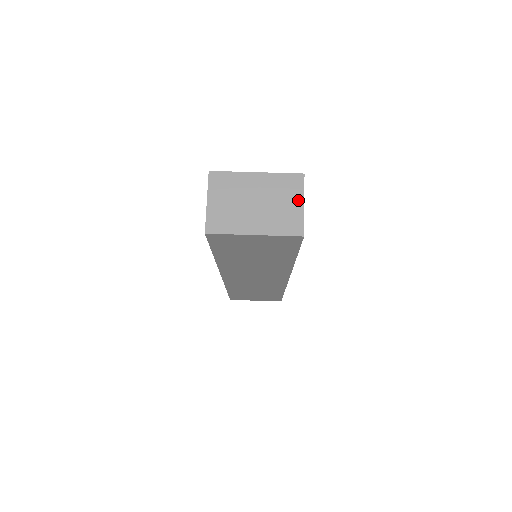
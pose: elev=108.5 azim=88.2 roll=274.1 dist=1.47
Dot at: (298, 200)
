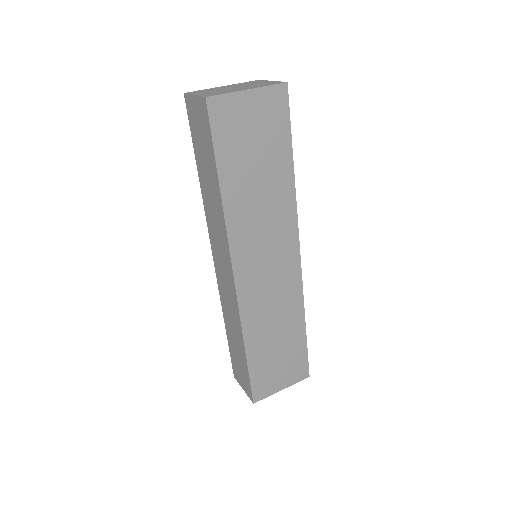
Dot at: (266, 81)
